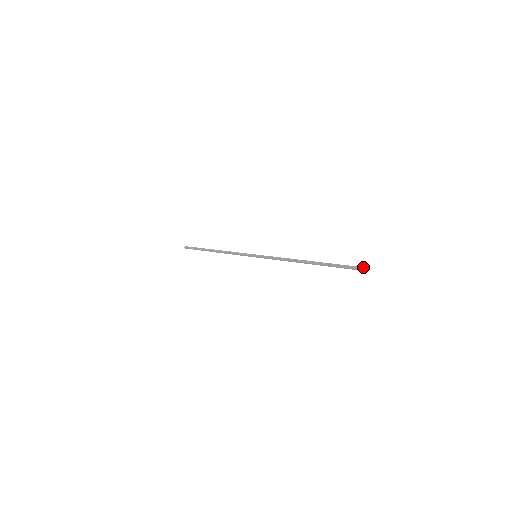
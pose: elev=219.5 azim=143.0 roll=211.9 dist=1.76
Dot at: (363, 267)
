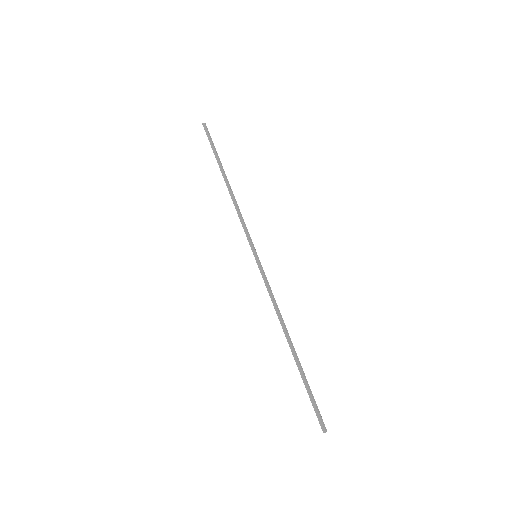
Dot at: occluded
